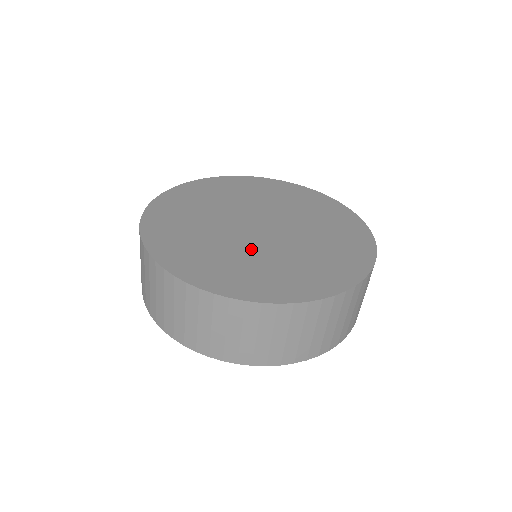
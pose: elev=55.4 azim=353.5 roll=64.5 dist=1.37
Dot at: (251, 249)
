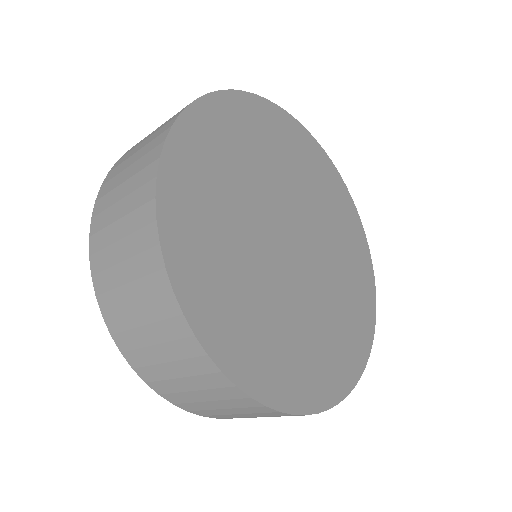
Dot at: (285, 296)
